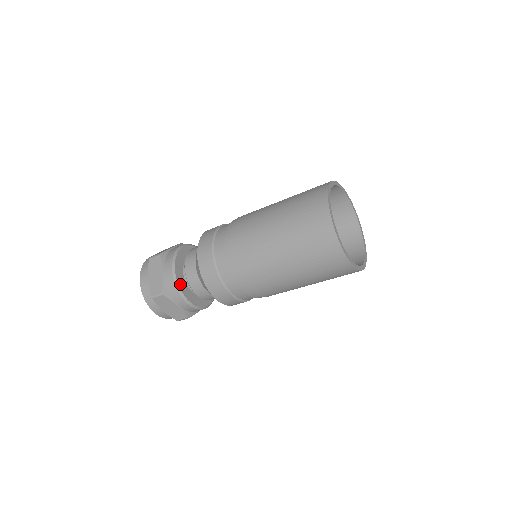
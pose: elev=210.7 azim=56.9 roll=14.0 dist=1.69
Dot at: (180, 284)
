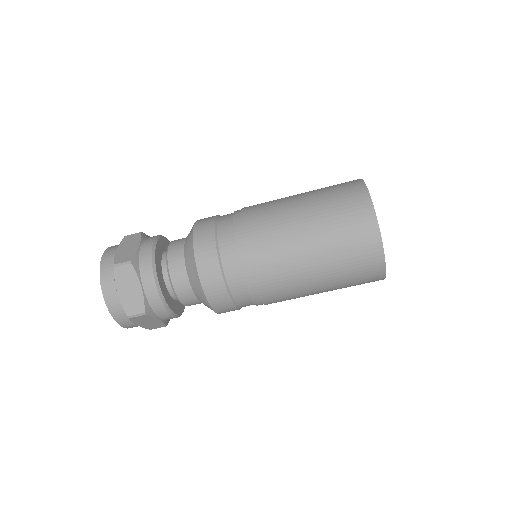
Dot at: (166, 298)
